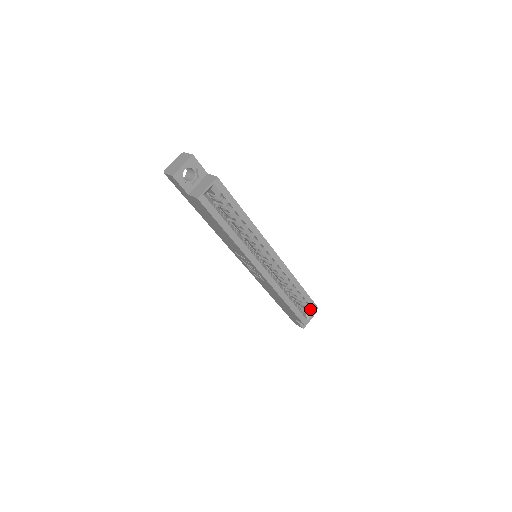
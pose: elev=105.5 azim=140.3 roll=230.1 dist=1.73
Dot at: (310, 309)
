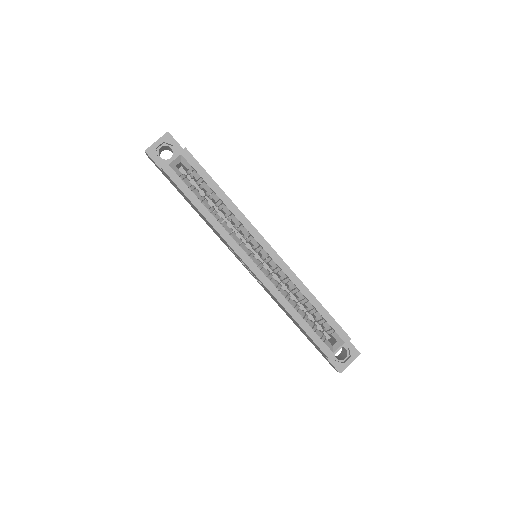
Dot at: (338, 338)
